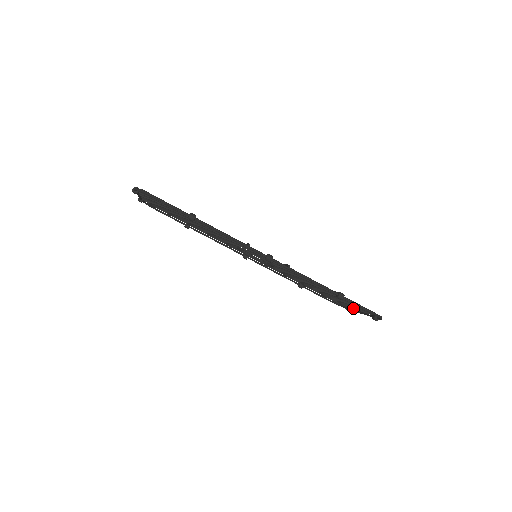
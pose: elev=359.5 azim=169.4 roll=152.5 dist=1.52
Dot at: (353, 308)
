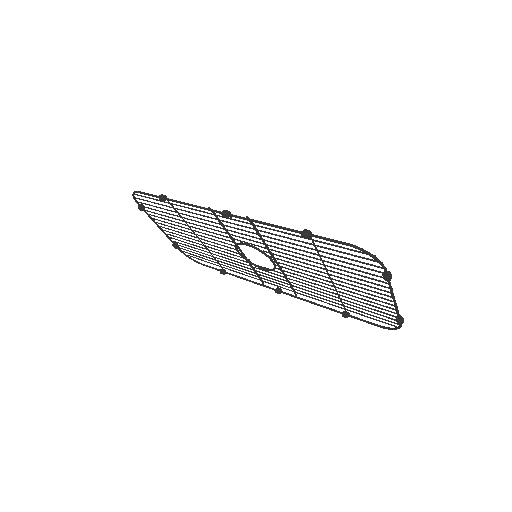
Dot at: (390, 304)
